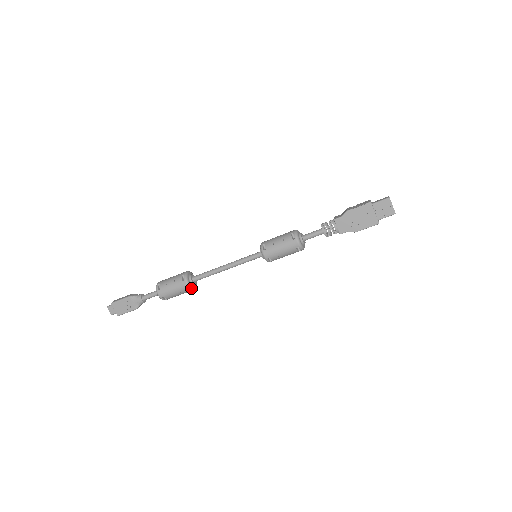
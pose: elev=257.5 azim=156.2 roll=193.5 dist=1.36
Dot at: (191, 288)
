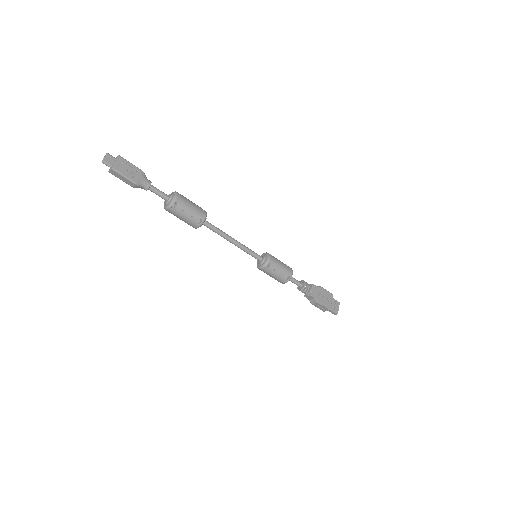
Dot at: (203, 223)
